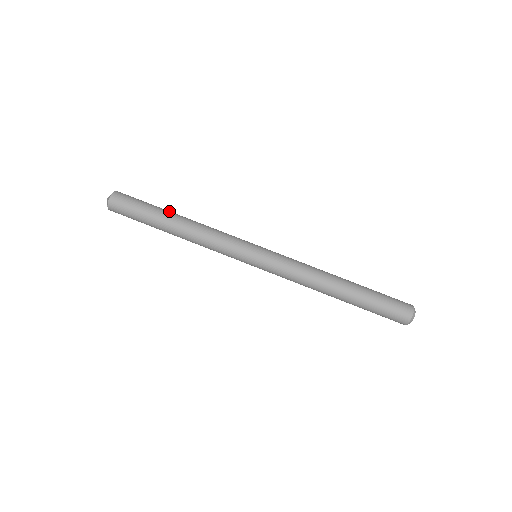
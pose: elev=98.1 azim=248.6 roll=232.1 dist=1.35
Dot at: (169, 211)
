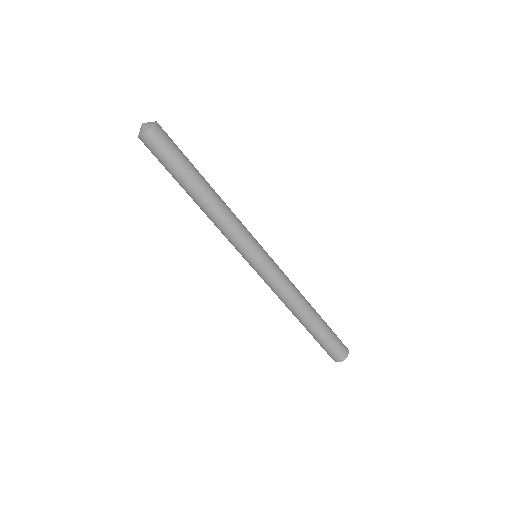
Dot at: (199, 176)
